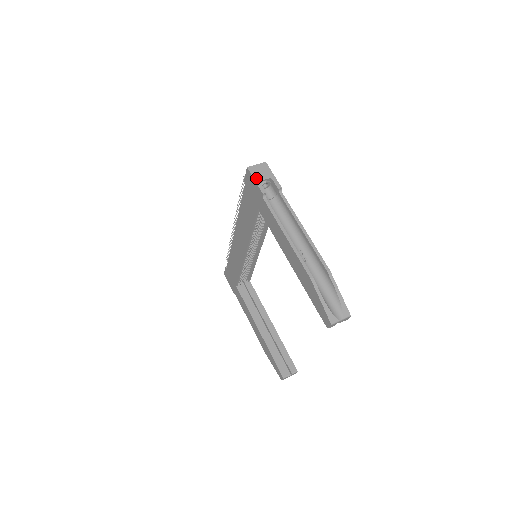
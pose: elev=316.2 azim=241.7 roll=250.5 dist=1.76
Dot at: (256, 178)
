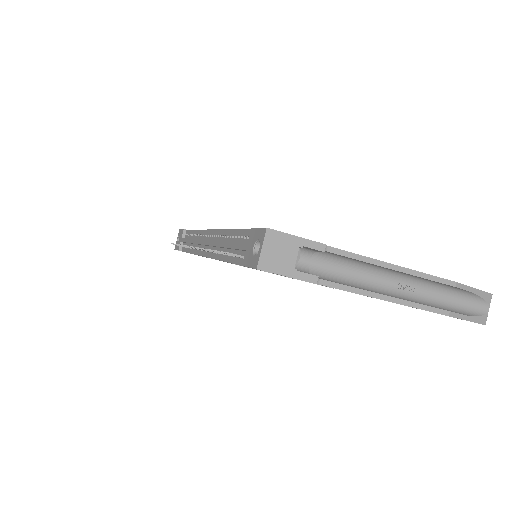
Dot at: (285, 271)
